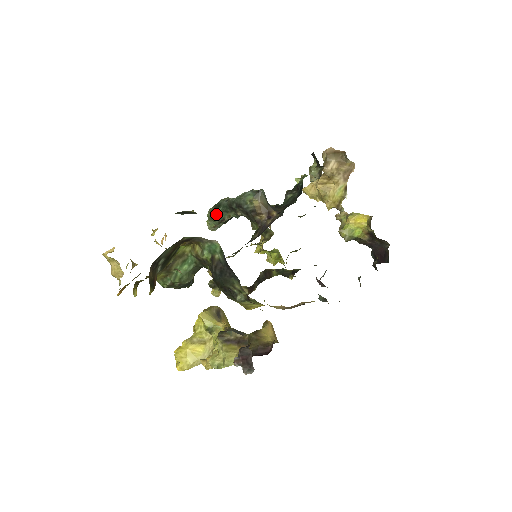
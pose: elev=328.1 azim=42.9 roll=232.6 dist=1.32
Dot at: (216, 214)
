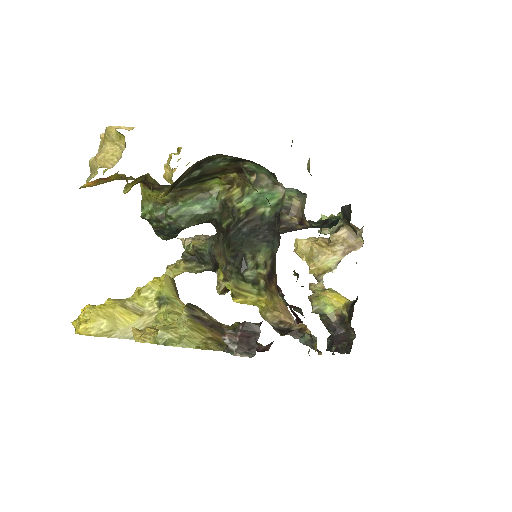
Dot at: occluded
